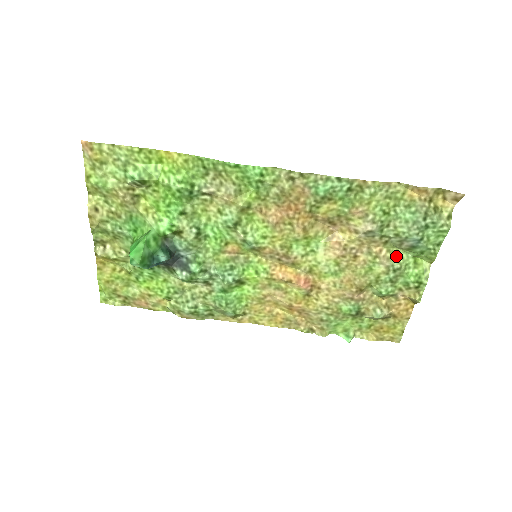
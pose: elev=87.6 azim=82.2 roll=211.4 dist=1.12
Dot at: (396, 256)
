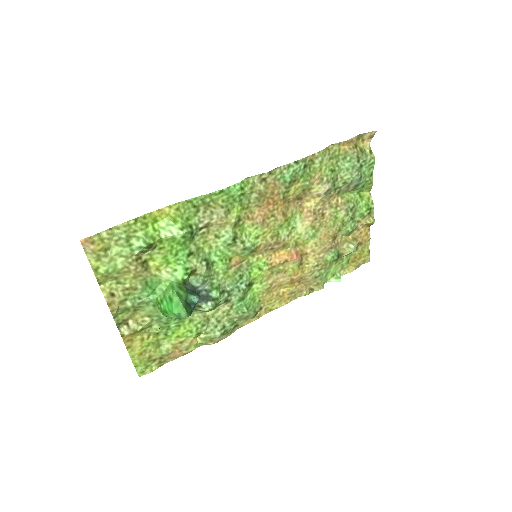
Dot at: (348, 199)
